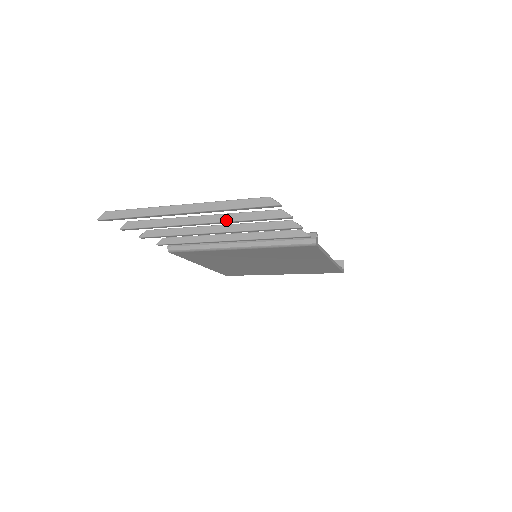
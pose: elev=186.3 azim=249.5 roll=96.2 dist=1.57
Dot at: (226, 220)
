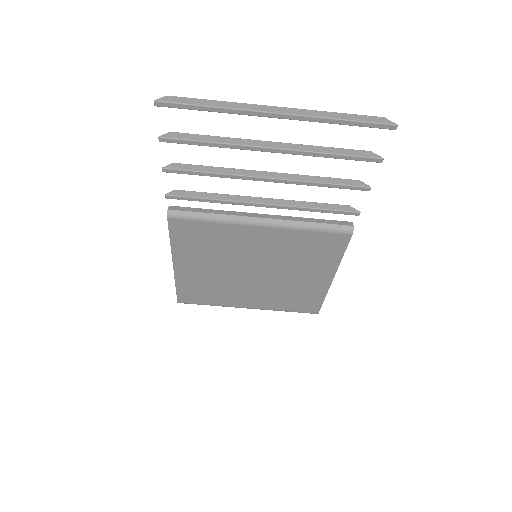
Dot at: (307, 150)
